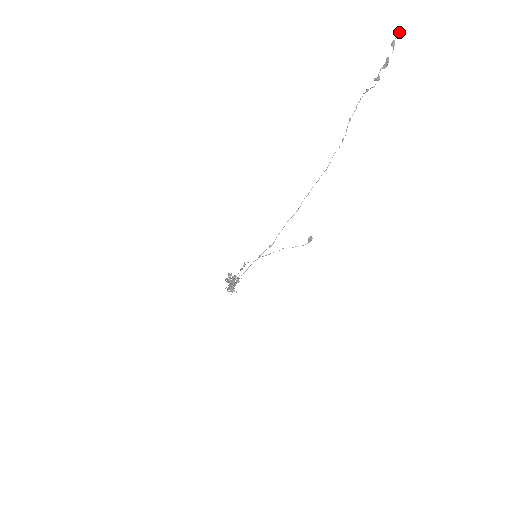
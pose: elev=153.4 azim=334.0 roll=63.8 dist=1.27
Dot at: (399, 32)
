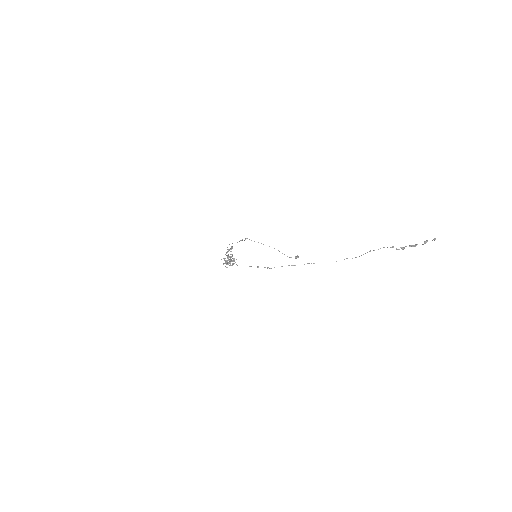
Dot at: (434, 239)
